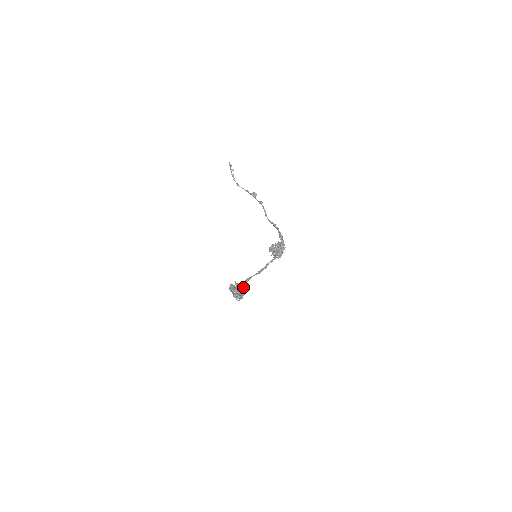
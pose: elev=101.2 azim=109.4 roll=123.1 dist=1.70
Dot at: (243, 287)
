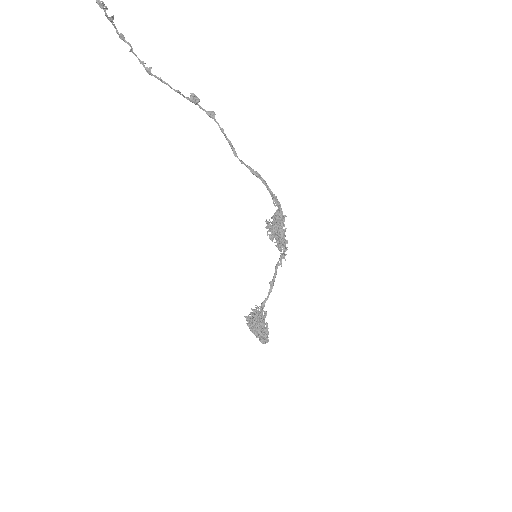
Dot at: (262, 317)
